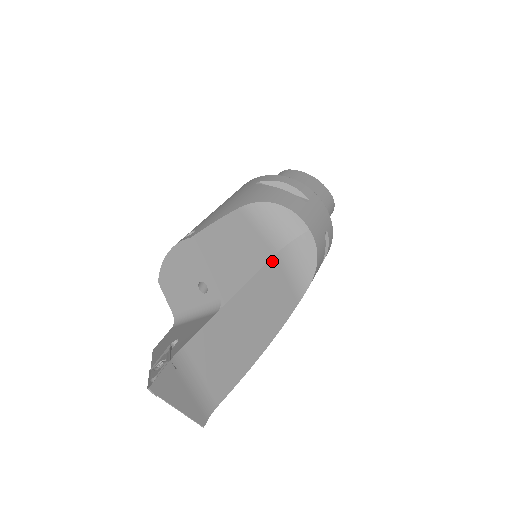
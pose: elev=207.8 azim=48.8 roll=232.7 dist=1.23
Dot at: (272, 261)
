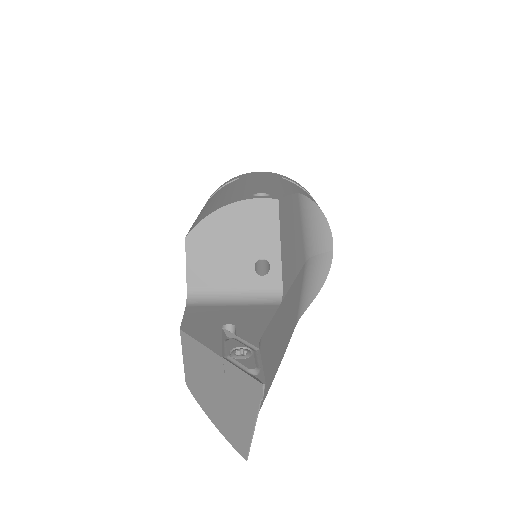
Dot at: (303, 268)
